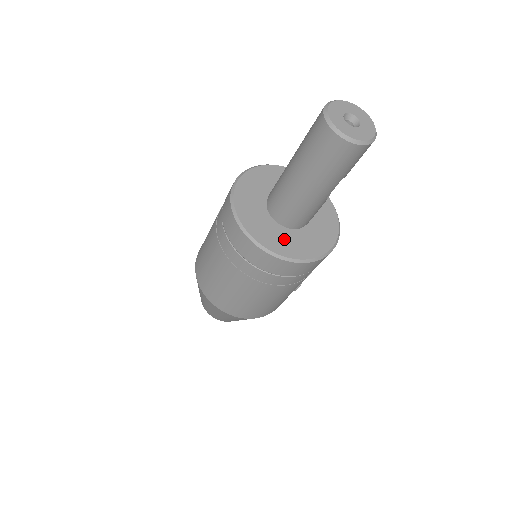
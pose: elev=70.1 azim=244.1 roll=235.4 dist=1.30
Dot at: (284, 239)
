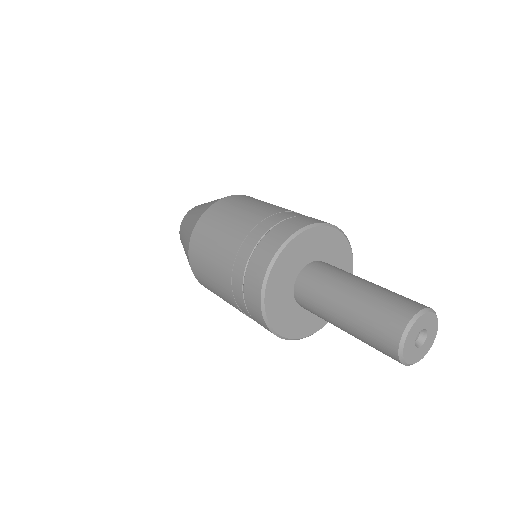
Dot at: (300, 321)
